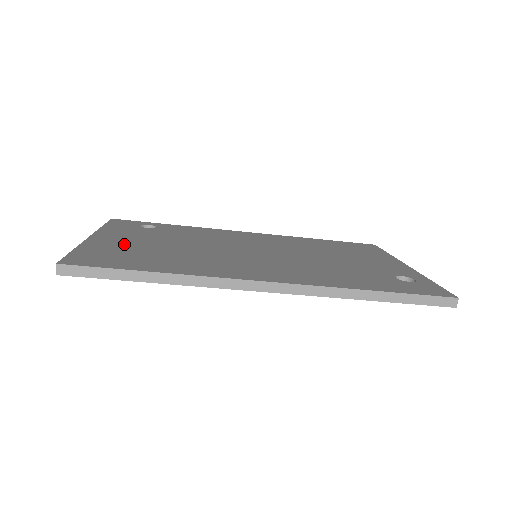
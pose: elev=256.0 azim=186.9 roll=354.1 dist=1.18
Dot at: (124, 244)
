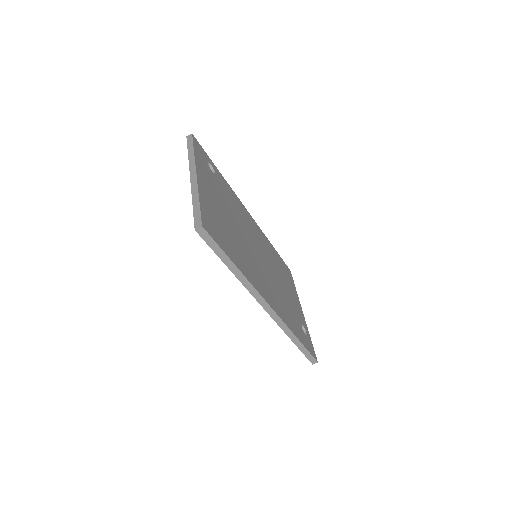
Dot at: (214, 204)
